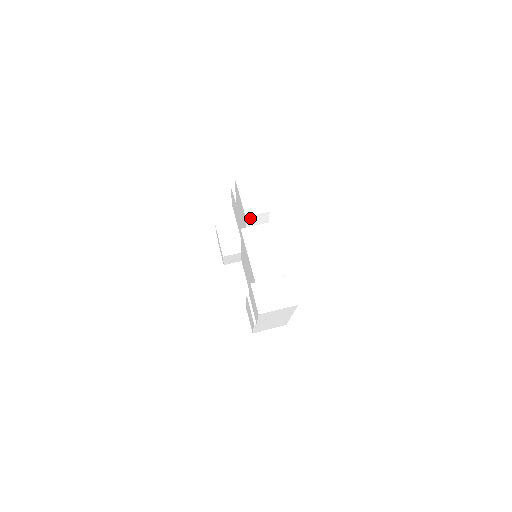
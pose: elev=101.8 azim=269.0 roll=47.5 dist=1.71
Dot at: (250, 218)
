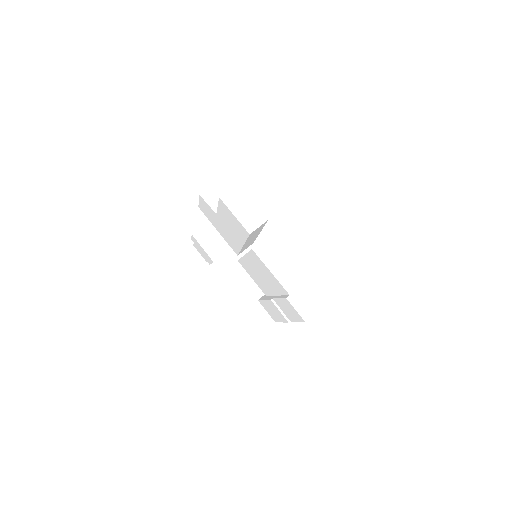
Dot at: (252, 233)
